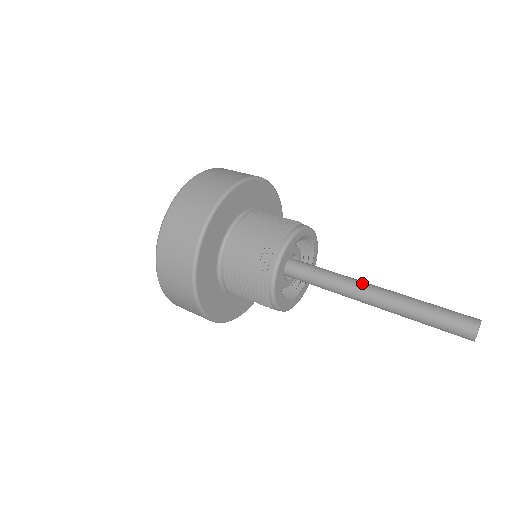
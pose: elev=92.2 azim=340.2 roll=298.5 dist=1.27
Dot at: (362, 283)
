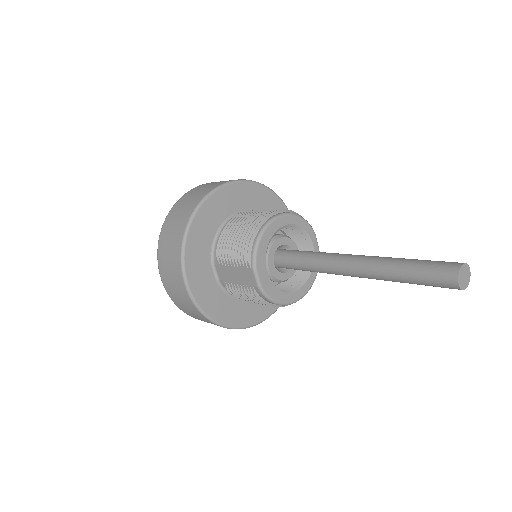
Dot at: occluded
